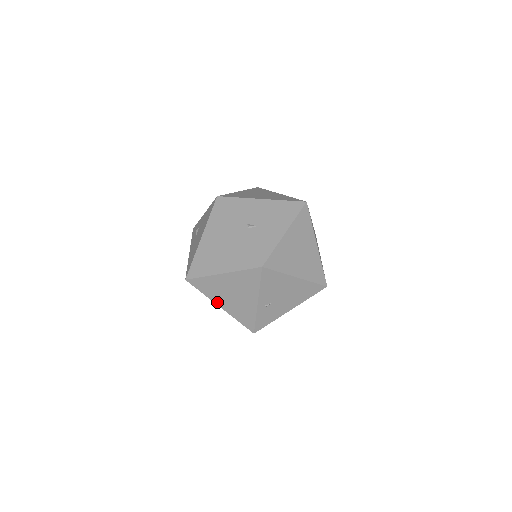
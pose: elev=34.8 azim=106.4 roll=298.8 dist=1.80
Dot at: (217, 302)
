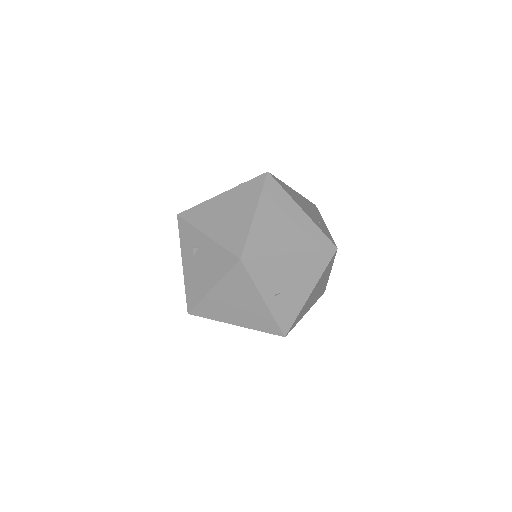
Dot at: occluded
